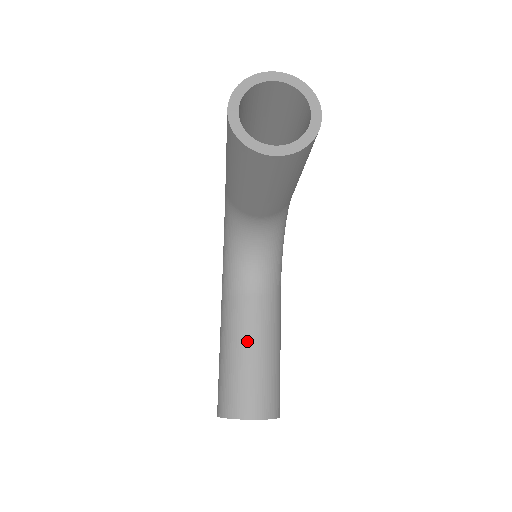
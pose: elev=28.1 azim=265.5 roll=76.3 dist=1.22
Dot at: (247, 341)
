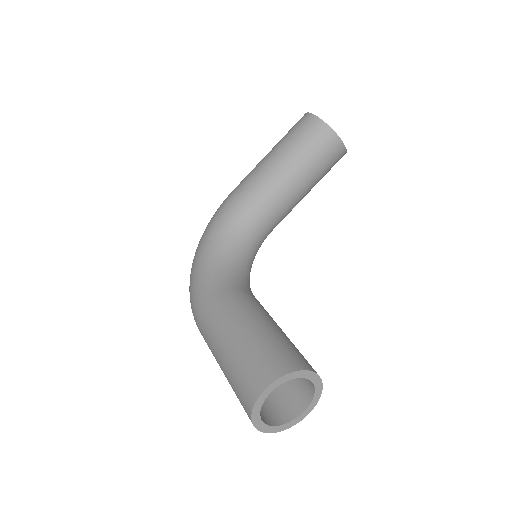
Dot at: (269, 317)
